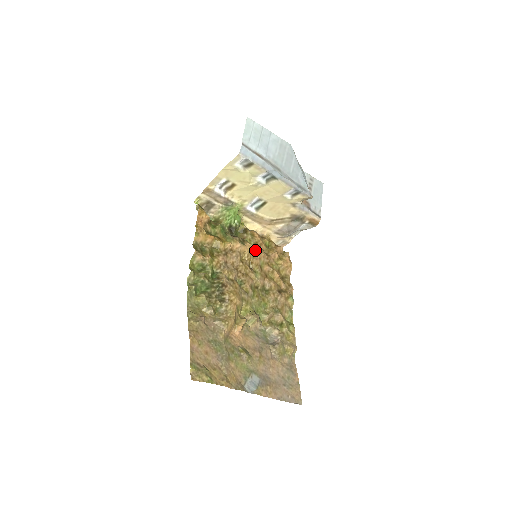
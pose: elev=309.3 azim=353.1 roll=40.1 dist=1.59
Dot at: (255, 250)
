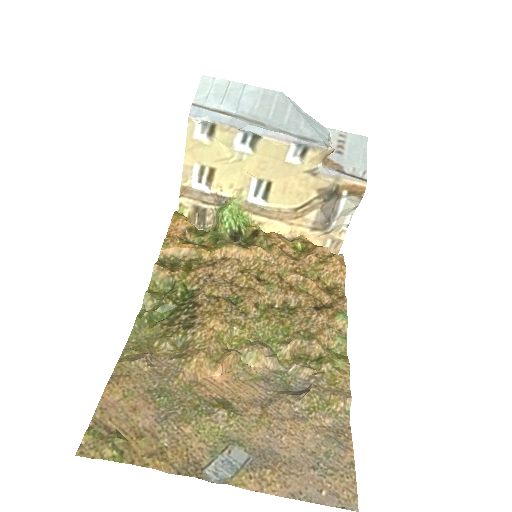
Dot at: (268, 254)
